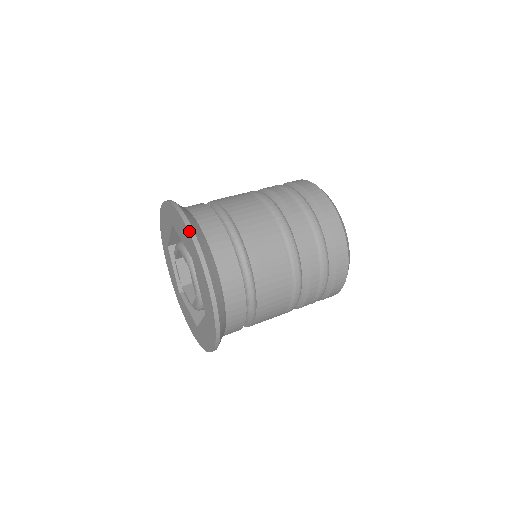
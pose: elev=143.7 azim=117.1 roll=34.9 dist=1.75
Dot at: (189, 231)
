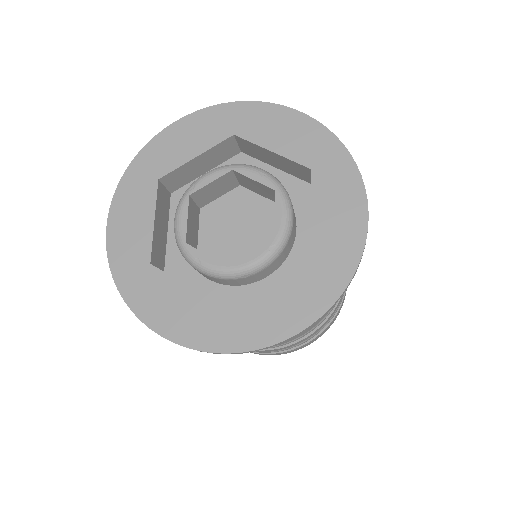
Dot at: occluded
